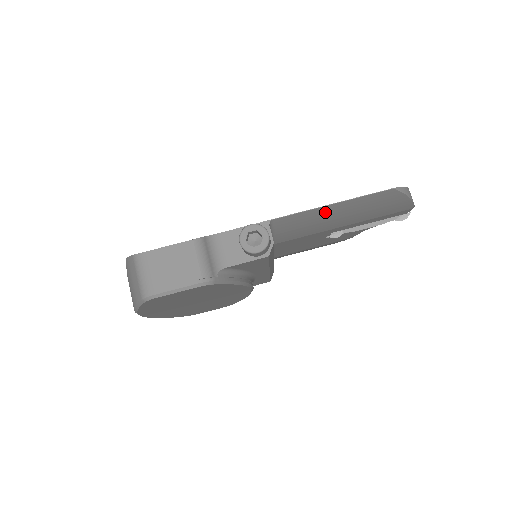
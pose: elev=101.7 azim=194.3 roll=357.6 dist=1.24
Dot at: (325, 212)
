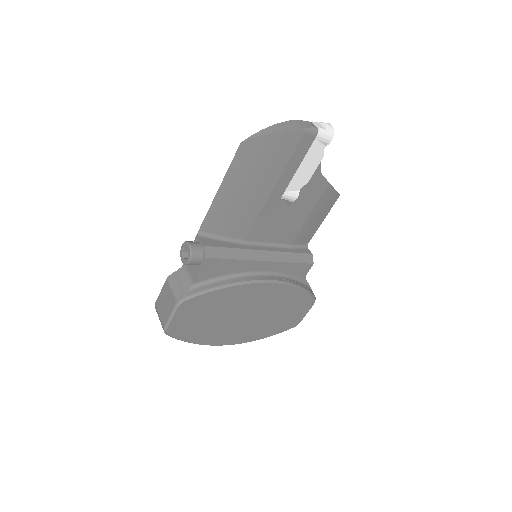
Dot at: (226, 197)
